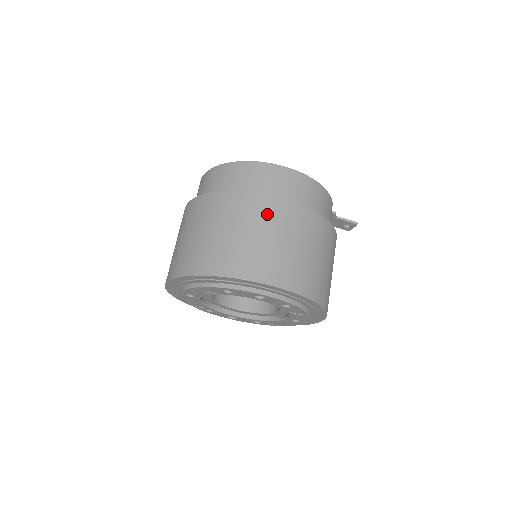
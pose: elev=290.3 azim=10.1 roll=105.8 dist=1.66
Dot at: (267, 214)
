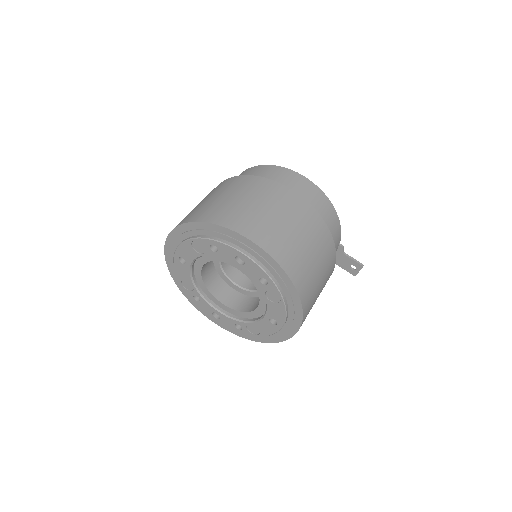
Dot at: (271, 194)
